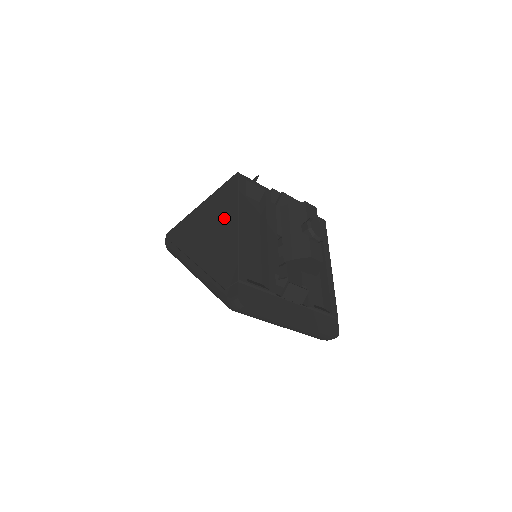
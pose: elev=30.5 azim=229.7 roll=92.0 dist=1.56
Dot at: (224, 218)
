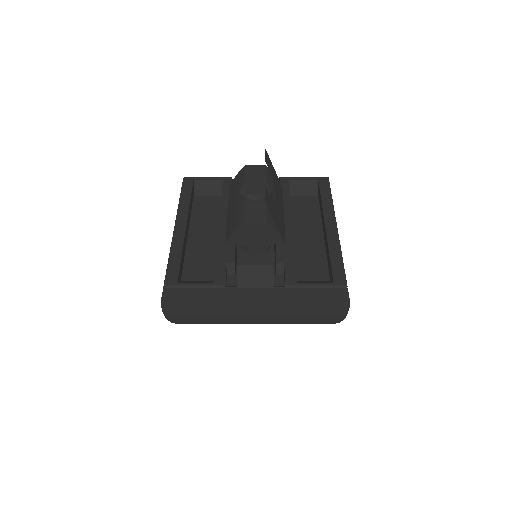
Dot at: occluded
